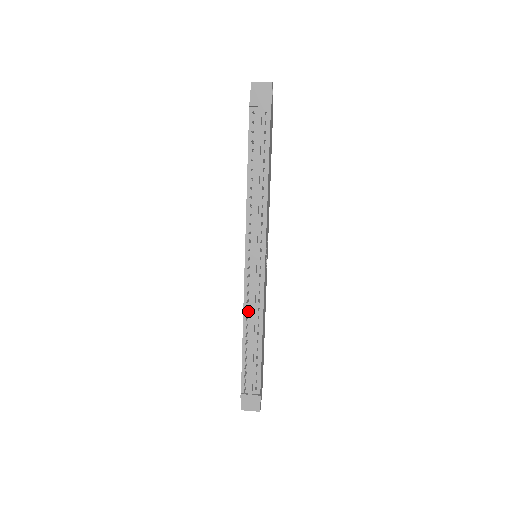
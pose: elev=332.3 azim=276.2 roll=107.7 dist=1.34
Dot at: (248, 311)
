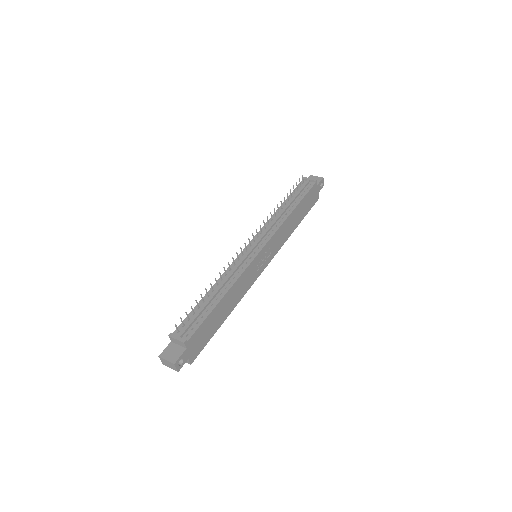
Dot at: (225, 277)
